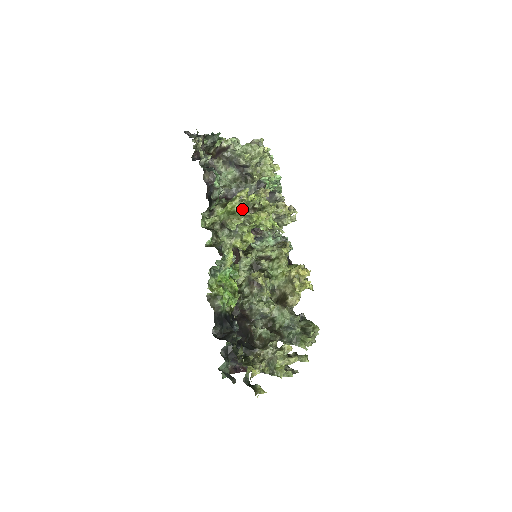
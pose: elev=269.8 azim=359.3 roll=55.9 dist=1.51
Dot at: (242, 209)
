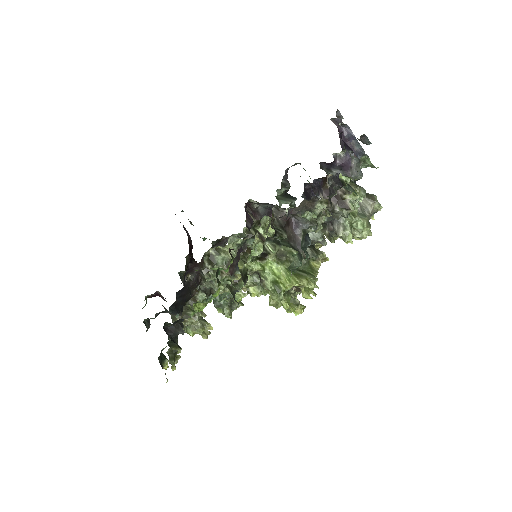
Dot at: occluded
